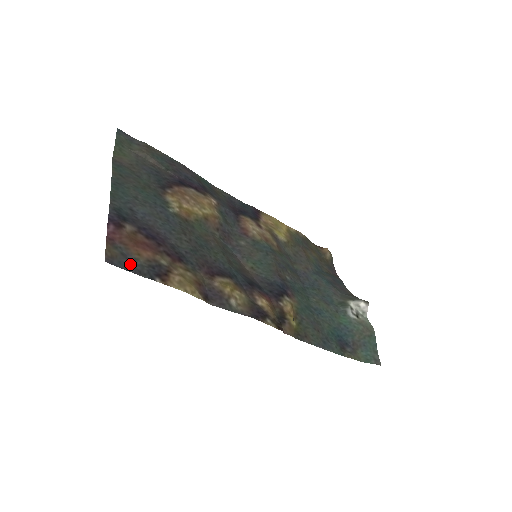
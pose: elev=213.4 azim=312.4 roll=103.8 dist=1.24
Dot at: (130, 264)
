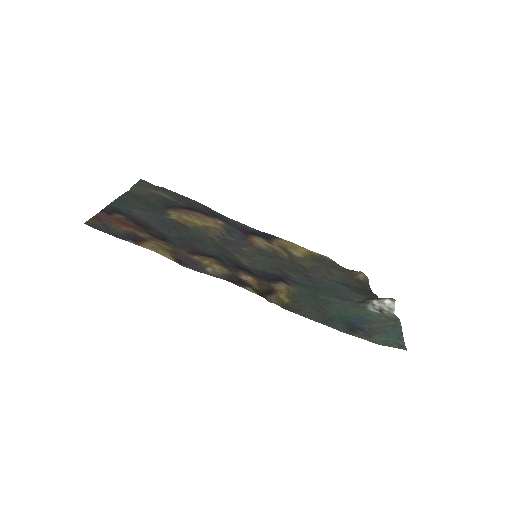
Dot at: (108, 230)
